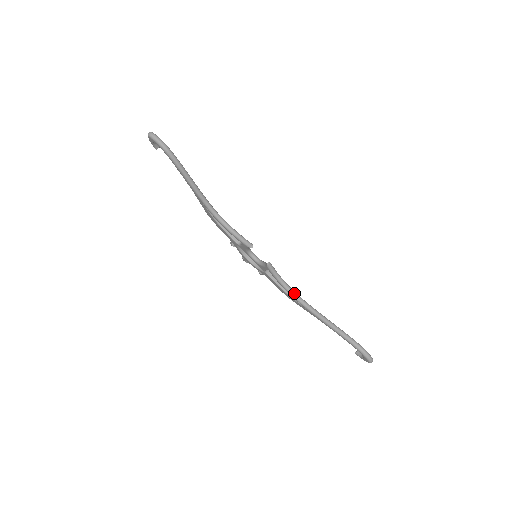
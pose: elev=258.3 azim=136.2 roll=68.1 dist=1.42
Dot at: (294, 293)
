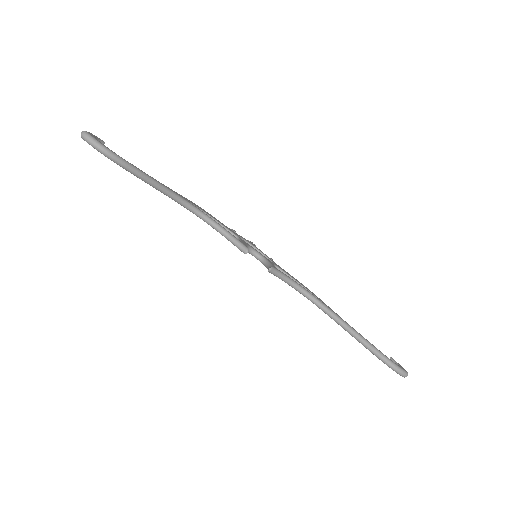
Dot at: (308, 295)
